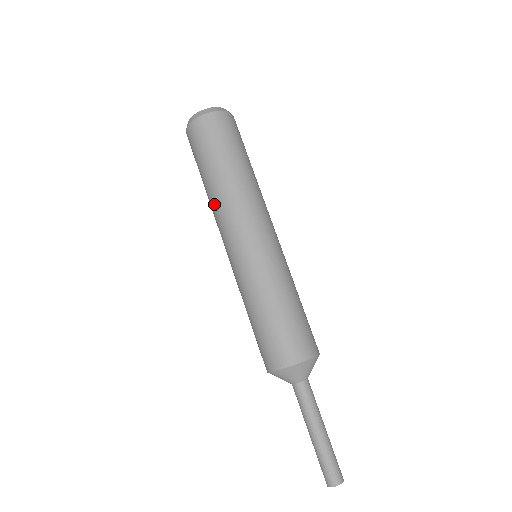
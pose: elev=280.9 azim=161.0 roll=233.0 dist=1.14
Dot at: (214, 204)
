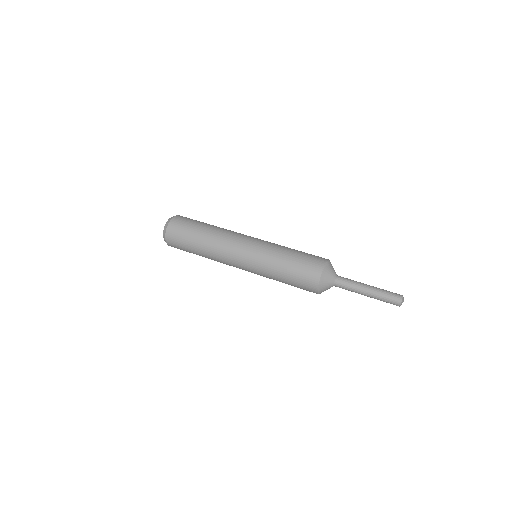
Dot at: (216, 239)
